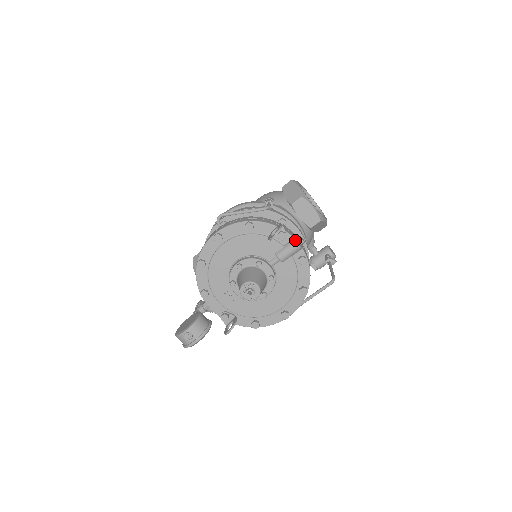
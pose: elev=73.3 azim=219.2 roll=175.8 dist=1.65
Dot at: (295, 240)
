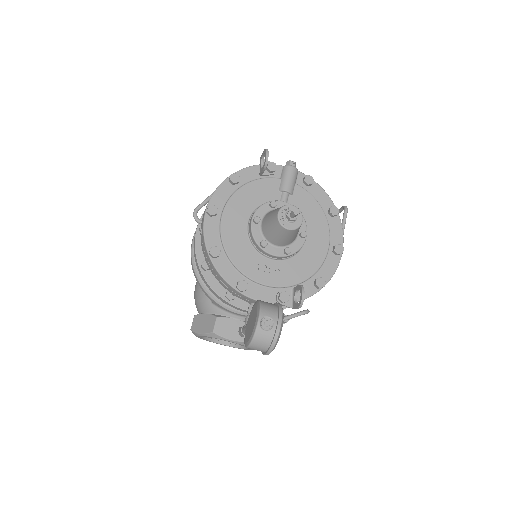
Dot at: (286, 165)
